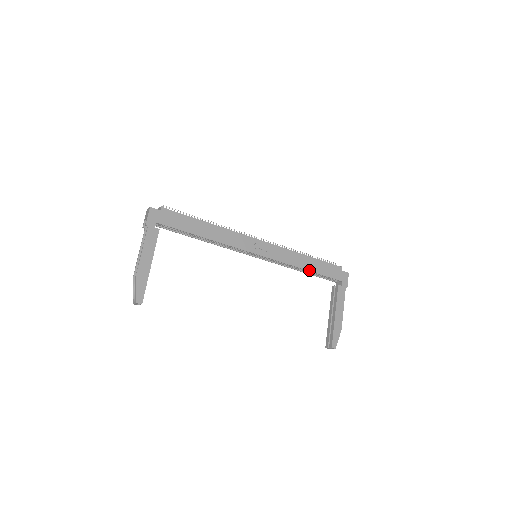
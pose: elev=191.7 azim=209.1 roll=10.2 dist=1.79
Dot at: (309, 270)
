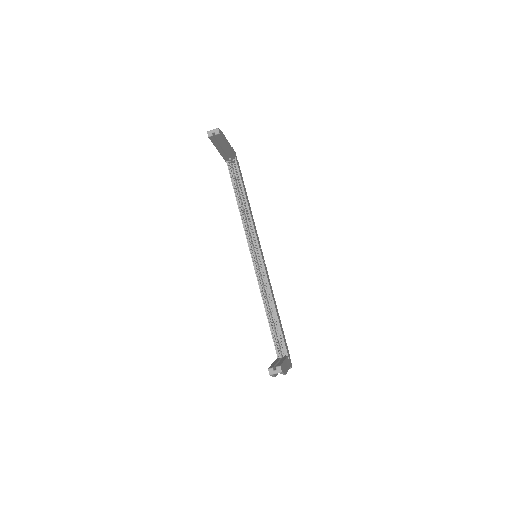
Dot at: (277, 315)
